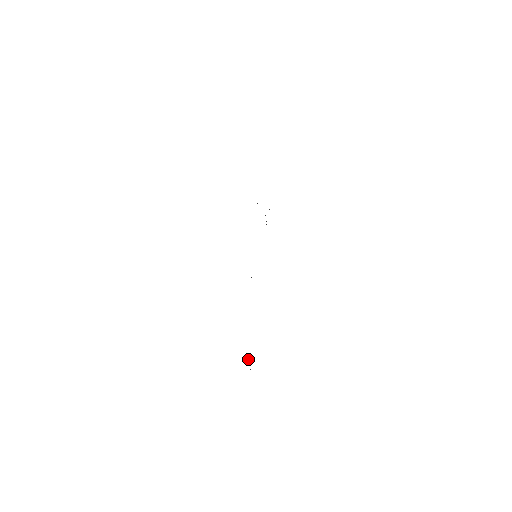
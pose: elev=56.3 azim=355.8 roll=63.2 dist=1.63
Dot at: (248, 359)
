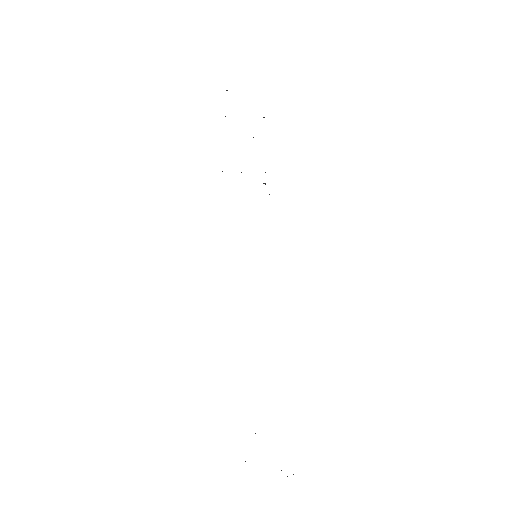
Dot at: occluded
